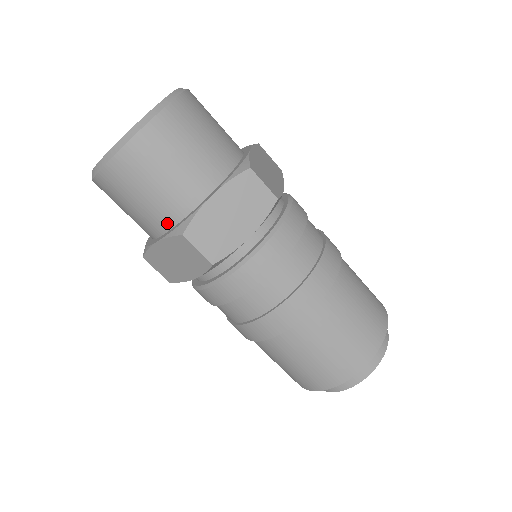
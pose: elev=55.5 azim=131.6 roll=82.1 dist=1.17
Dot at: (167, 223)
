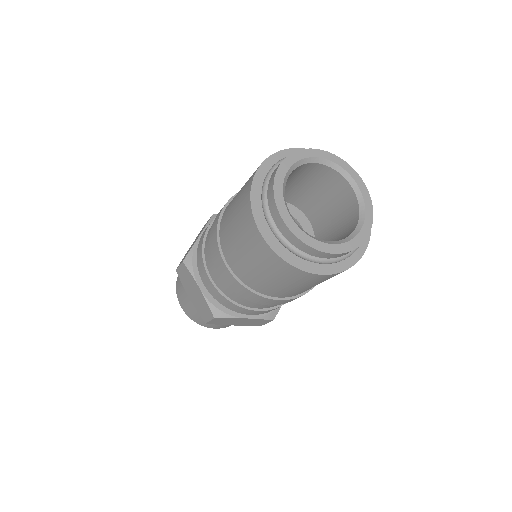
Dot at: occluded
